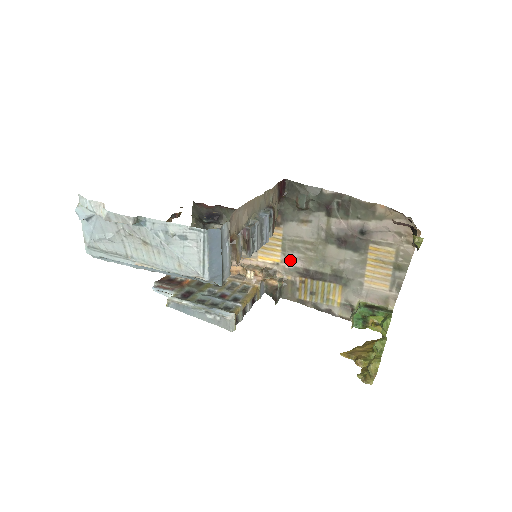
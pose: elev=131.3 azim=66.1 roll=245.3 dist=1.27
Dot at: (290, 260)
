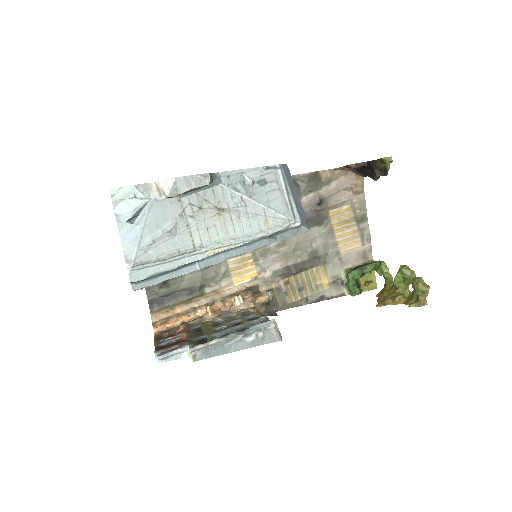
Dot at: (266, 267)
